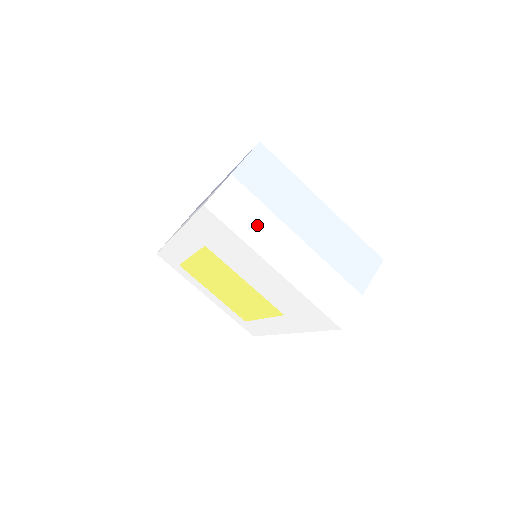
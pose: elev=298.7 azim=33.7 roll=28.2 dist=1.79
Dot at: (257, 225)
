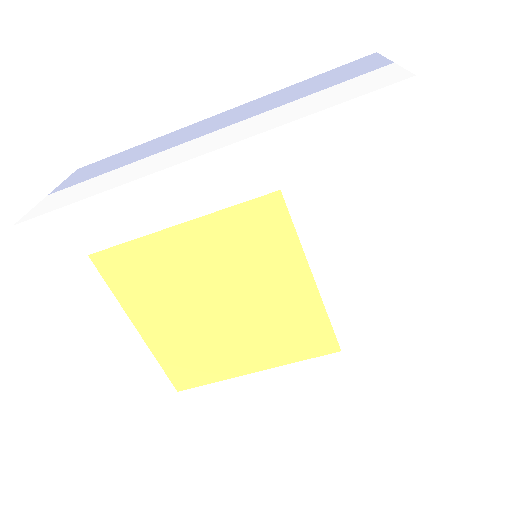
Dot at: occluded
